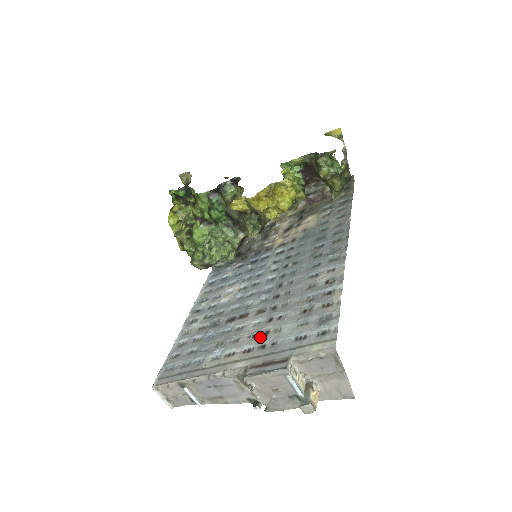
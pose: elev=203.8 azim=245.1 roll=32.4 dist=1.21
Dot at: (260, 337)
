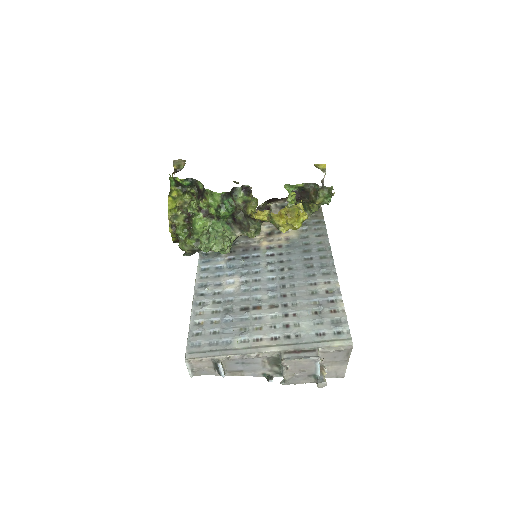
Dot at: (282, 329)
